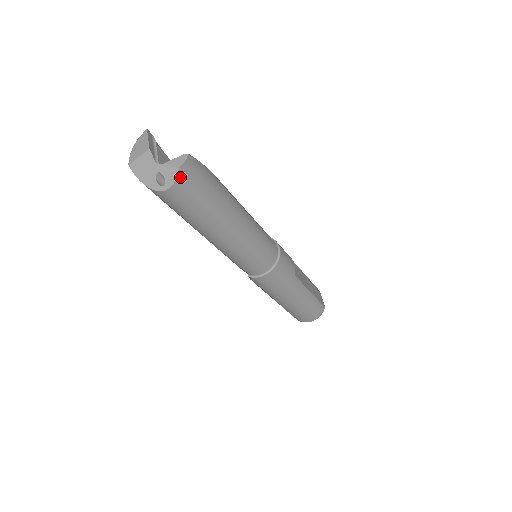
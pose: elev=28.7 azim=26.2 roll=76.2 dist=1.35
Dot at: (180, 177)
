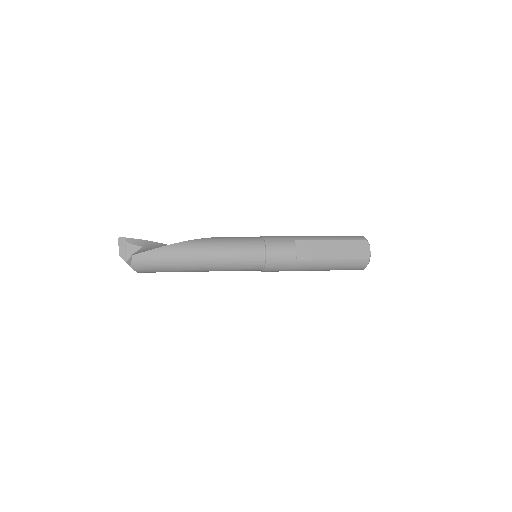
Dot at: (135, 269)
